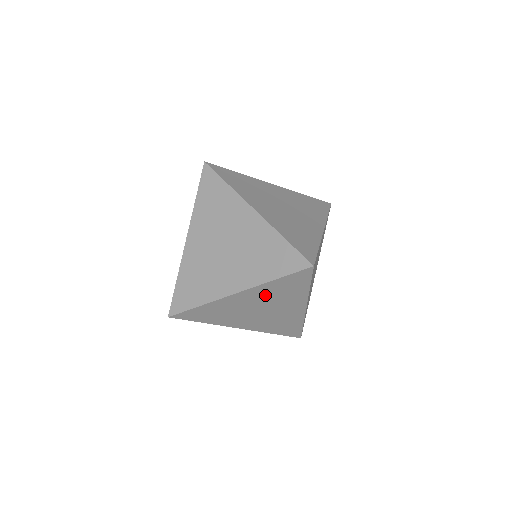
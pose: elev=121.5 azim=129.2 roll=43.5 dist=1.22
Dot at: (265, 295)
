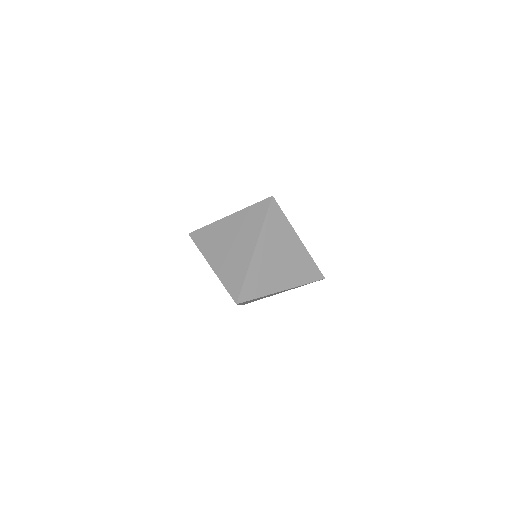
Dot at: occluded
